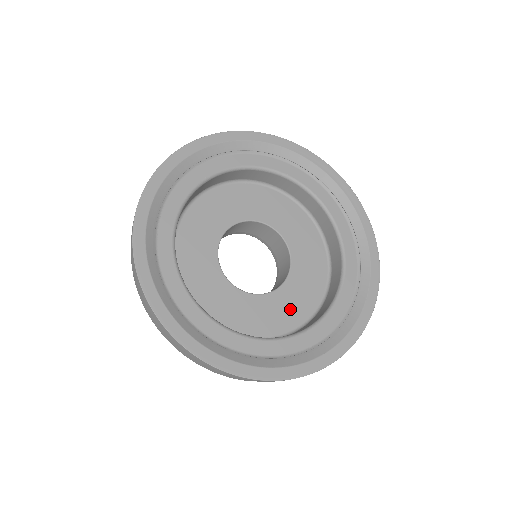
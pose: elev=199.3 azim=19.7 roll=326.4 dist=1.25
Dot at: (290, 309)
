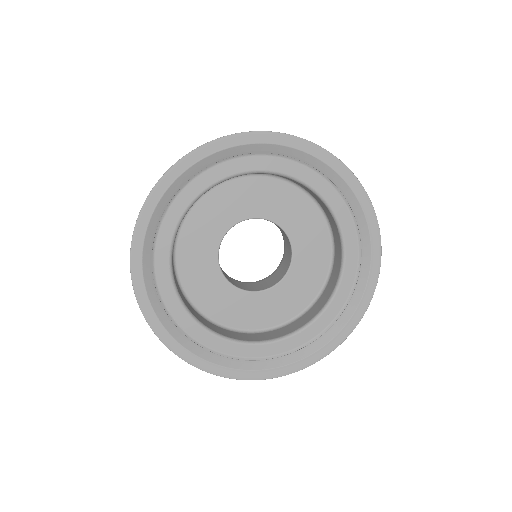
Dot at: (313, 264)
